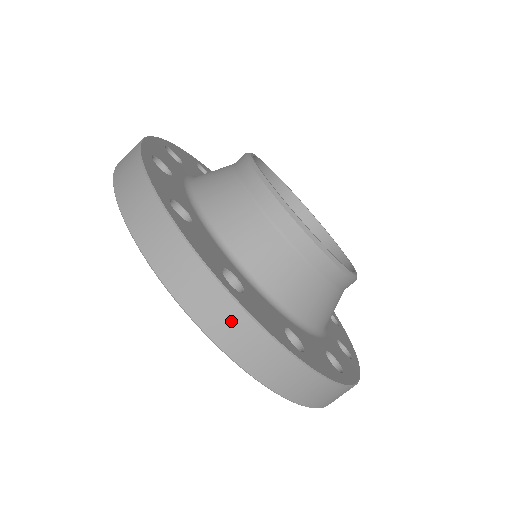
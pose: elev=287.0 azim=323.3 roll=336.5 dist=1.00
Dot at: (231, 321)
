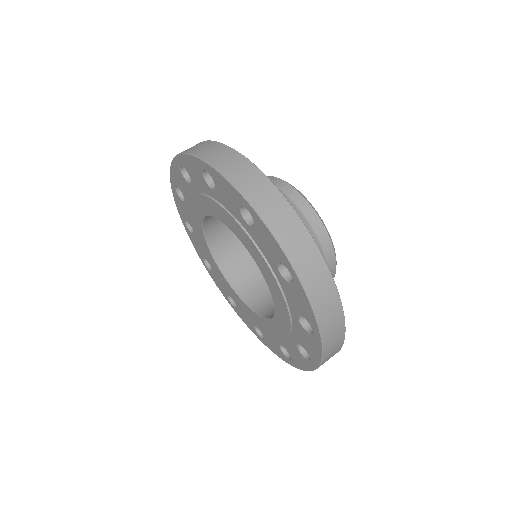
Dot at: (279, 208)
